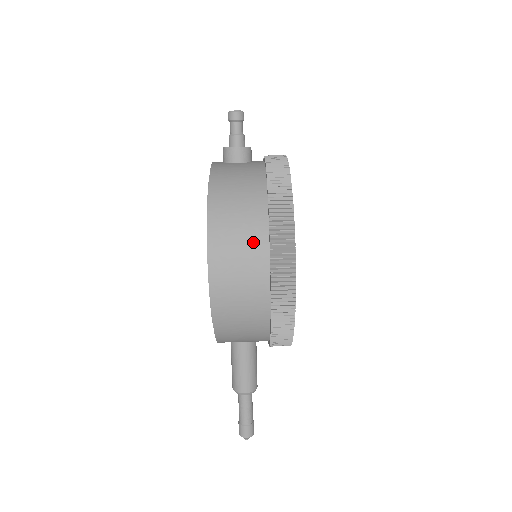
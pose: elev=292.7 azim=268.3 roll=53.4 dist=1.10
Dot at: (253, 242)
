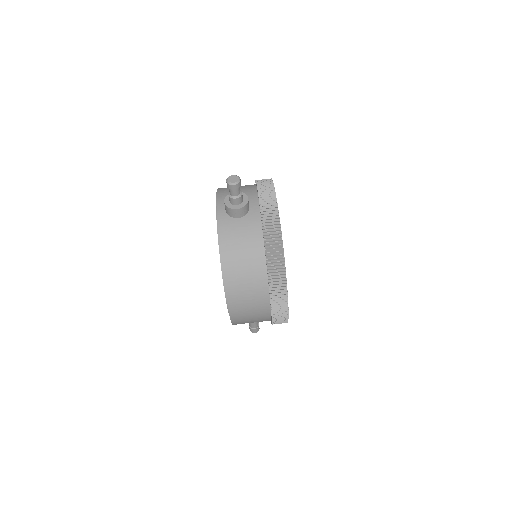
Dot at: (258, 297)
